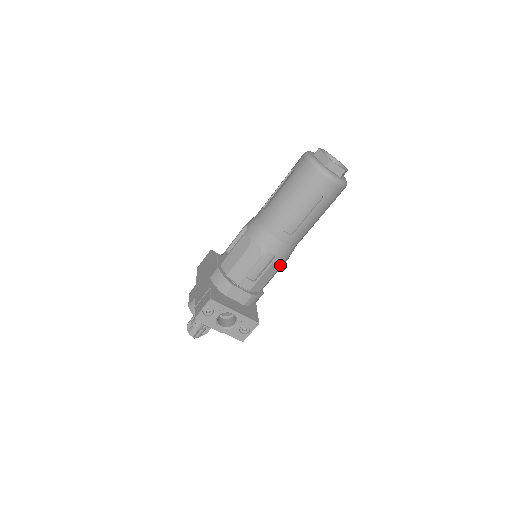
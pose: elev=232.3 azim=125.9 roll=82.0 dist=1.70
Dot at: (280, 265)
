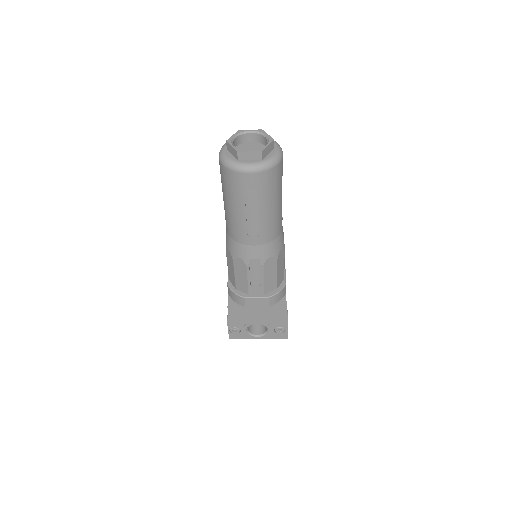
Dot at: (275, 261)
